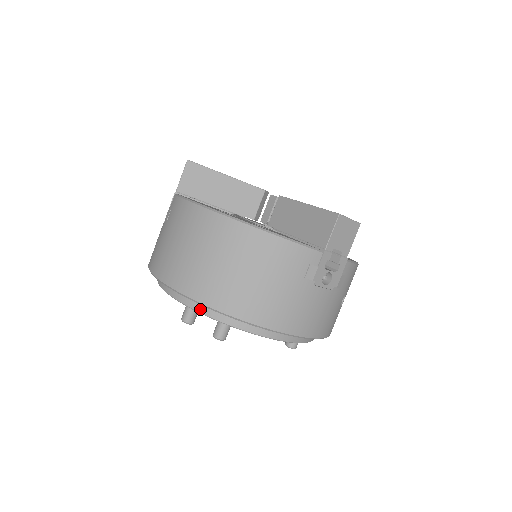
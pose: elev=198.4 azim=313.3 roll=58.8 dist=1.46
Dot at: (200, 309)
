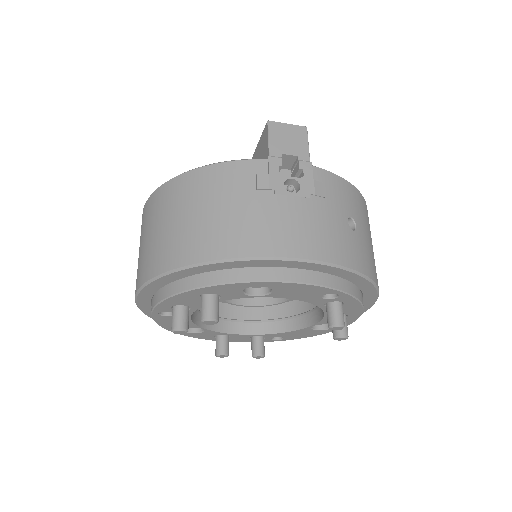
Dot at: (170, 292)
